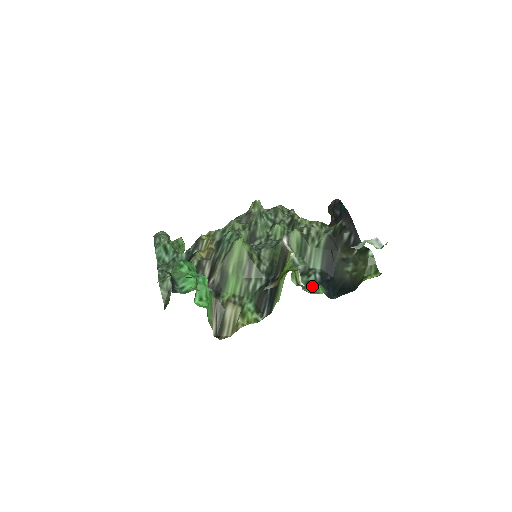
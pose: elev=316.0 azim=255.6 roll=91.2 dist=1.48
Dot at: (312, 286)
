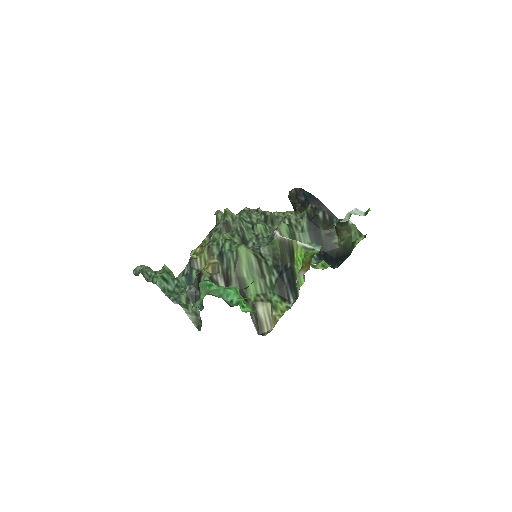
Dot at: (320, 263)
